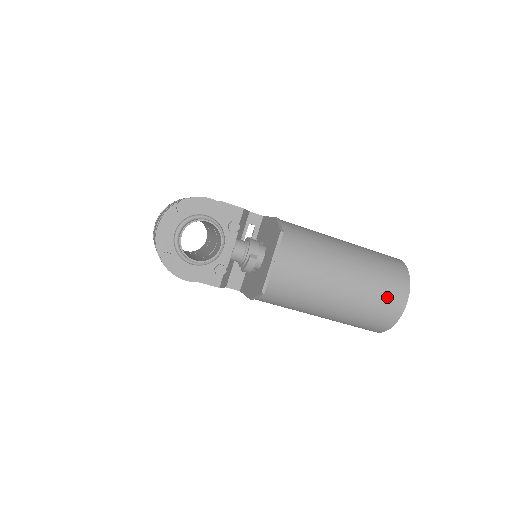
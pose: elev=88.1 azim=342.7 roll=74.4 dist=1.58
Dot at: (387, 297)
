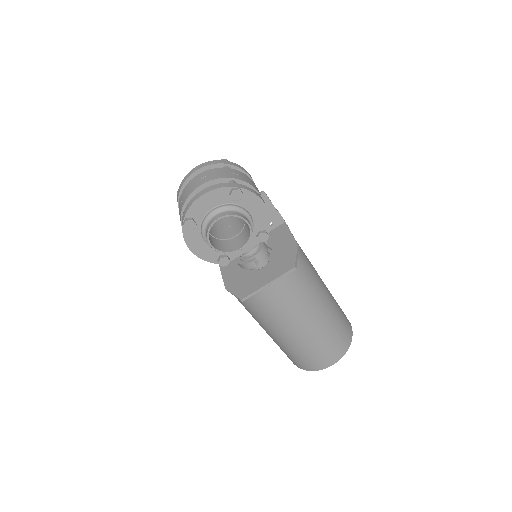
Dot at: (323, 355)
